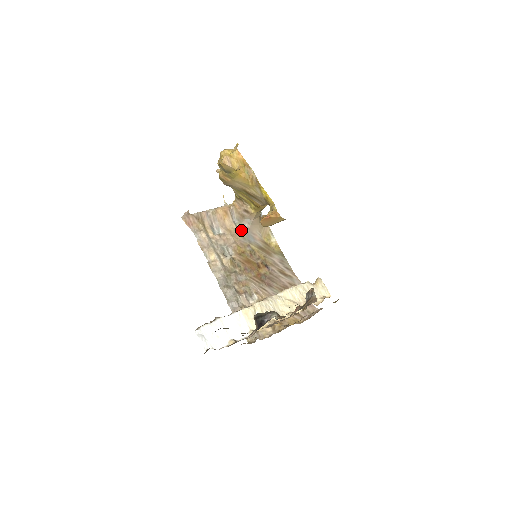
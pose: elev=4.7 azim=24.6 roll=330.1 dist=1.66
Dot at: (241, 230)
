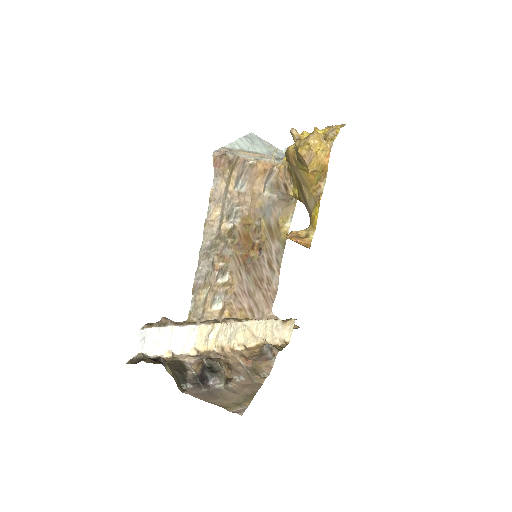
Dot at: (265, 198)
